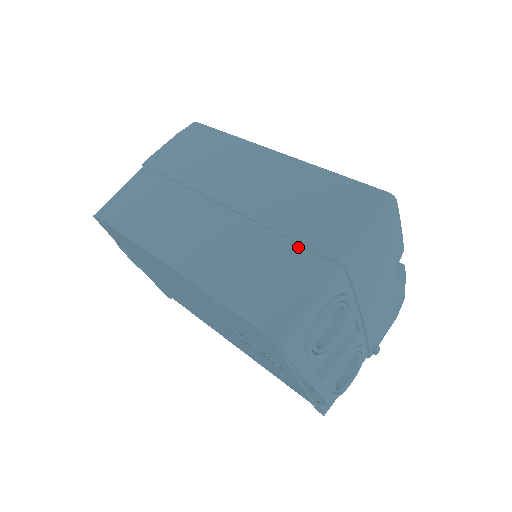
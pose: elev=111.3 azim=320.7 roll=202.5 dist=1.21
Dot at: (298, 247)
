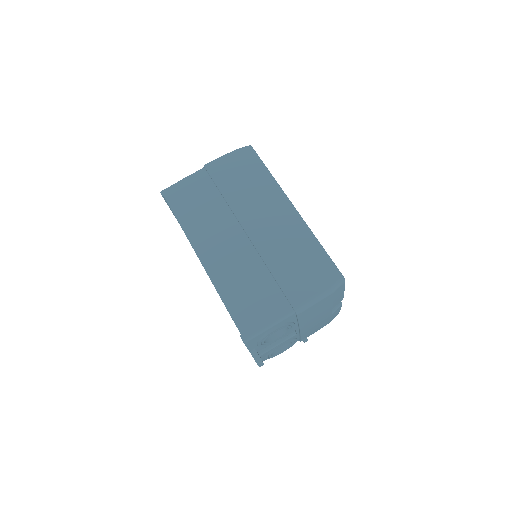
Dot at: (277, 286)
